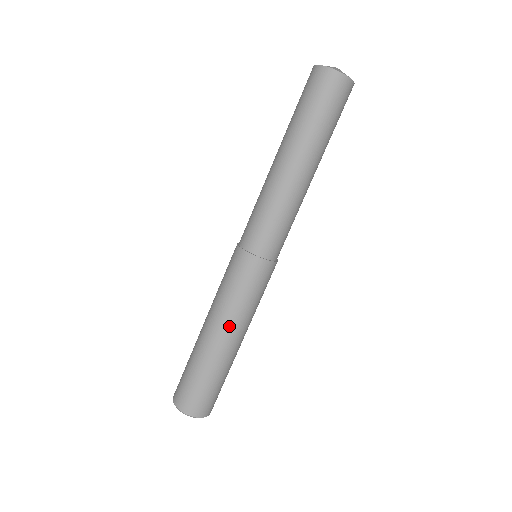
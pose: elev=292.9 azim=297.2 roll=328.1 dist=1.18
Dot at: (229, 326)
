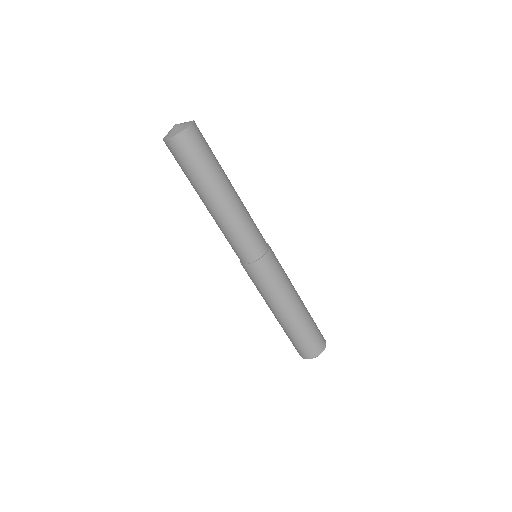
Dot at: (287, 302)
